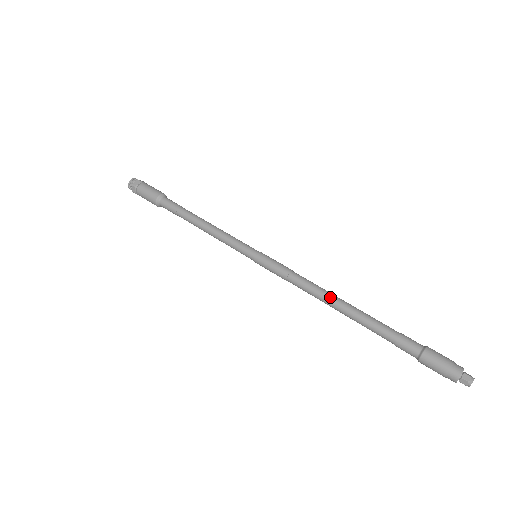
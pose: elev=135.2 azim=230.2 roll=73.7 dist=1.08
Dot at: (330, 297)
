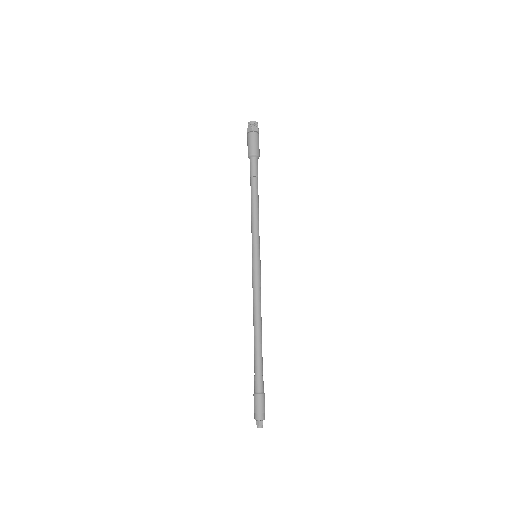
Dot at: (255, 322)
